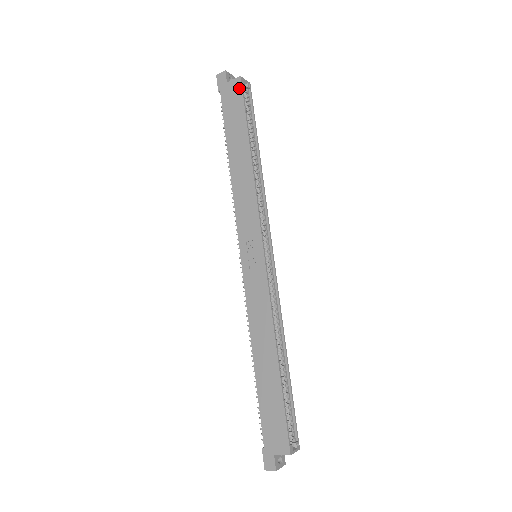
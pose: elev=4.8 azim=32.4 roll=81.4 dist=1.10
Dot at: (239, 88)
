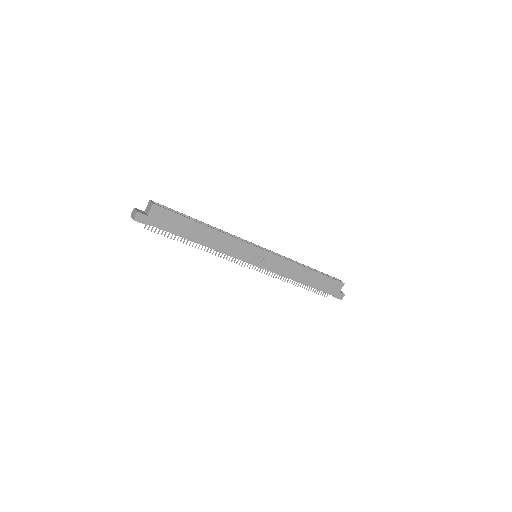
Dot at: (161, 210)
